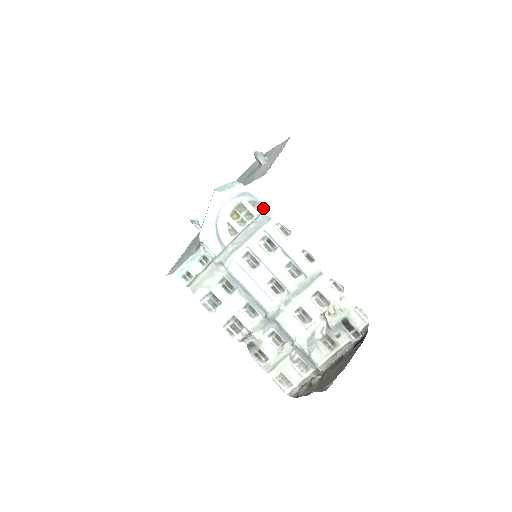
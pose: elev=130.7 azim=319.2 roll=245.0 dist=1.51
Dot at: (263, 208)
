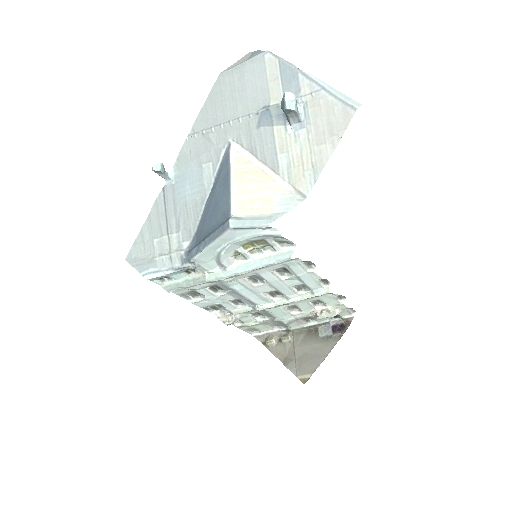
Dot at: (292, 248)
